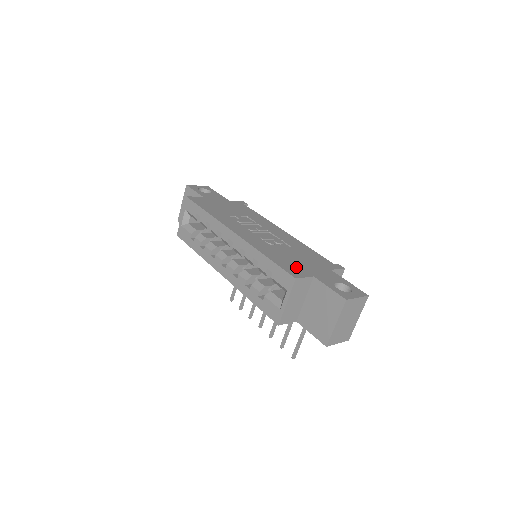
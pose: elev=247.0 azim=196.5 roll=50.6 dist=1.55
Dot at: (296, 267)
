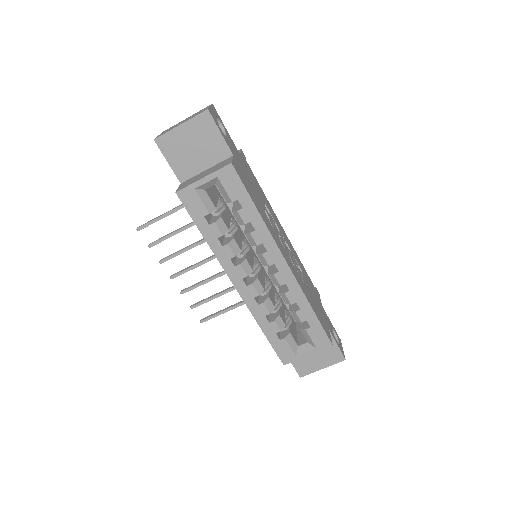
Dot at: (323, 320)
